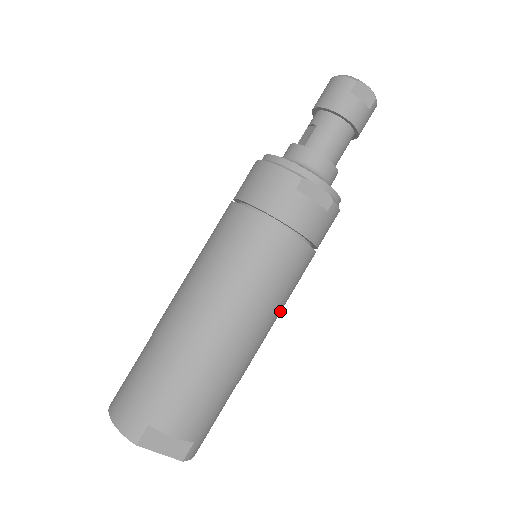
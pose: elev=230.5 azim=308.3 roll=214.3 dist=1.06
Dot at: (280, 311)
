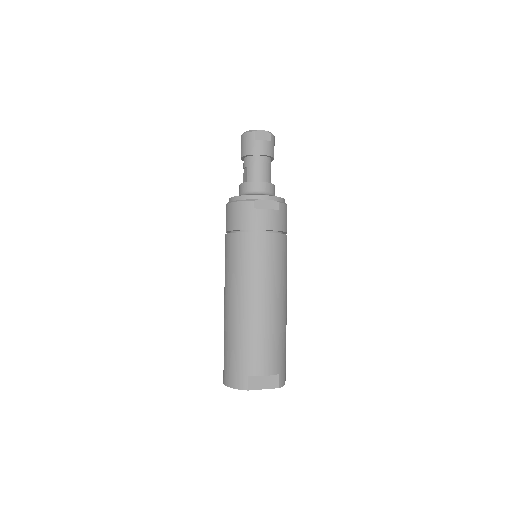
Dot at: (286, 278)
